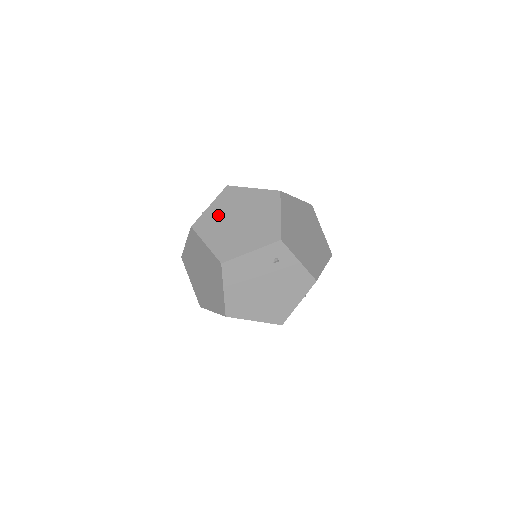
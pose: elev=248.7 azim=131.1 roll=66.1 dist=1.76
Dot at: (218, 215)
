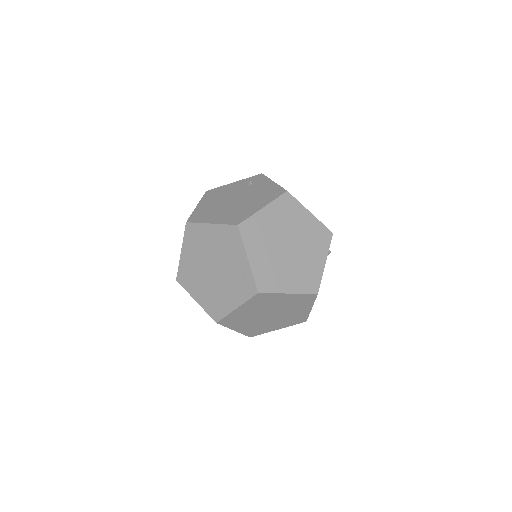
Dot at: occluded
